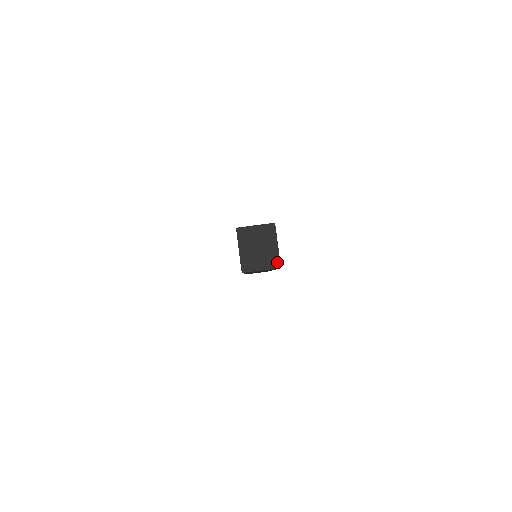
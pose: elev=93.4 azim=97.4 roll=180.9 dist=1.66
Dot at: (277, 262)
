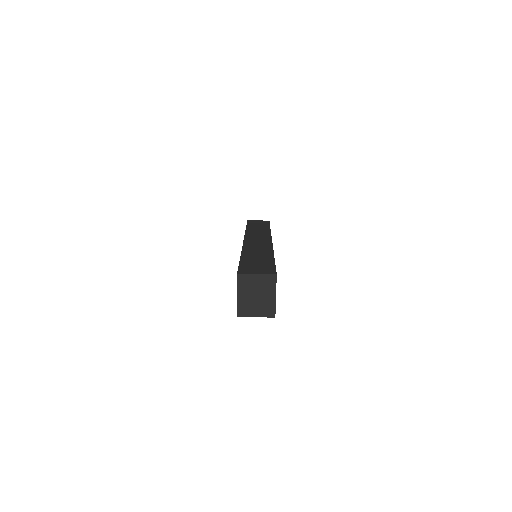
Dot at: (272, 312)
